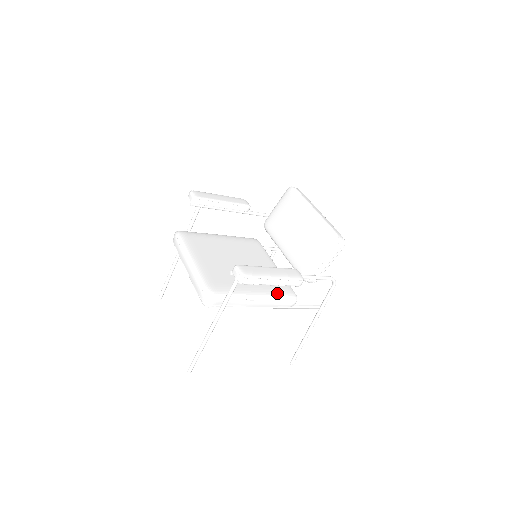
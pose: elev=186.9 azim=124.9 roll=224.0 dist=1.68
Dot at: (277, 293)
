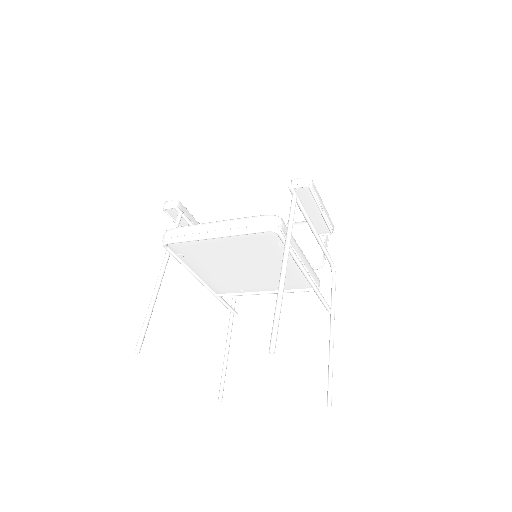
Dot at: occluded
